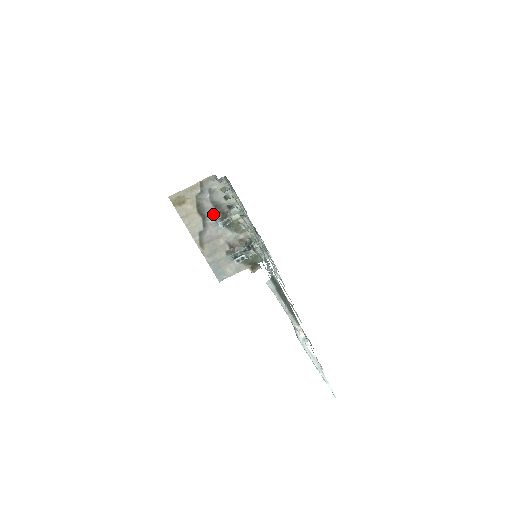
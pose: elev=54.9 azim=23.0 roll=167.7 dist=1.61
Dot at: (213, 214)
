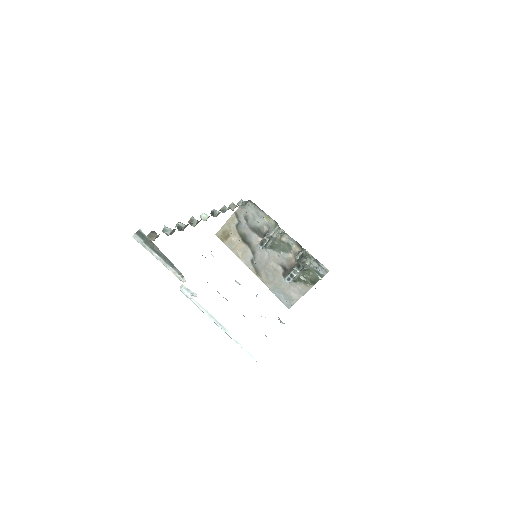
Dot at: (256, 240)
